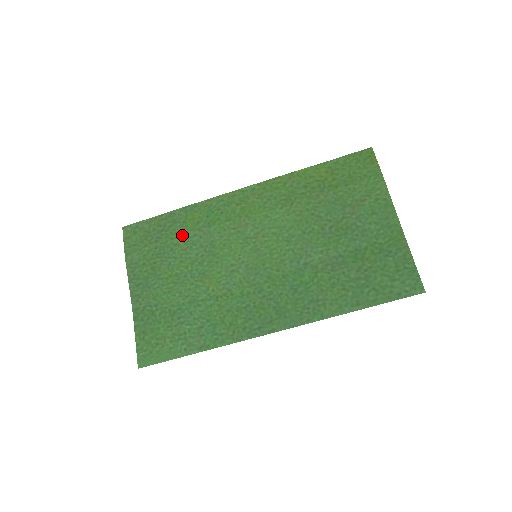
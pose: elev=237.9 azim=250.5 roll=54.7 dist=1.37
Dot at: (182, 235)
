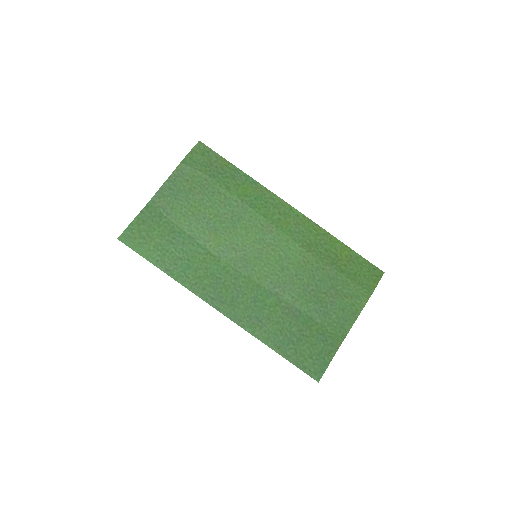
Dot at: (229, 191)
